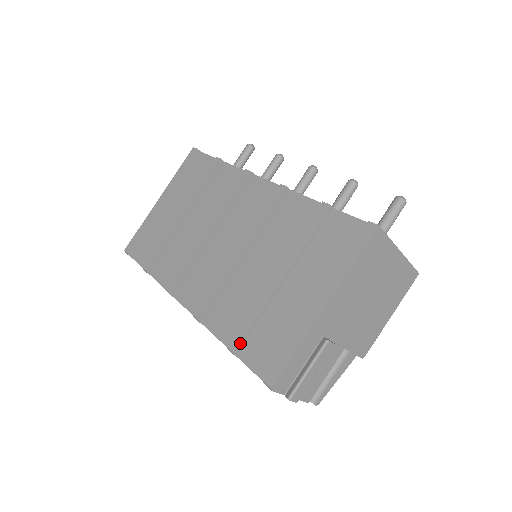
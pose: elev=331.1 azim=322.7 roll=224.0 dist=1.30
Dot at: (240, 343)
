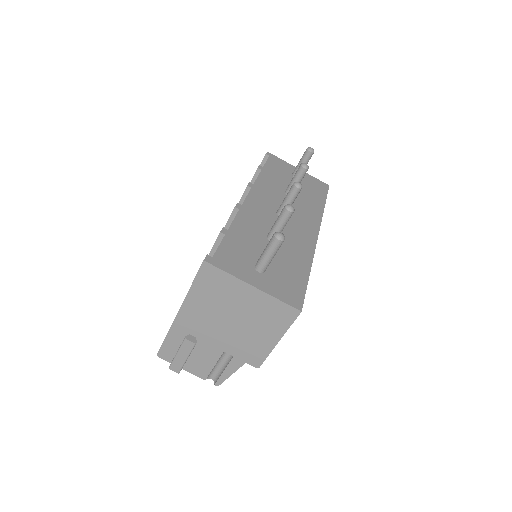
Dot at: occluded
